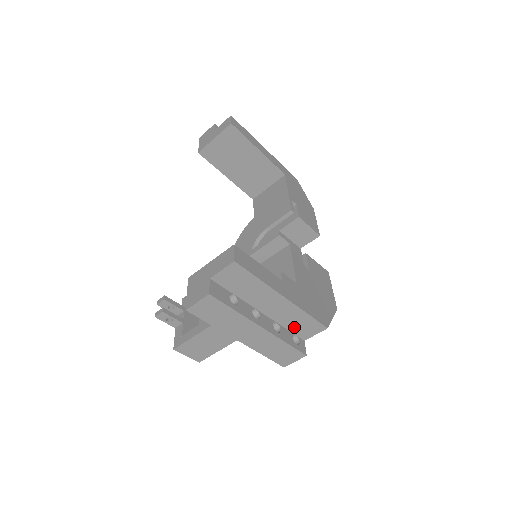
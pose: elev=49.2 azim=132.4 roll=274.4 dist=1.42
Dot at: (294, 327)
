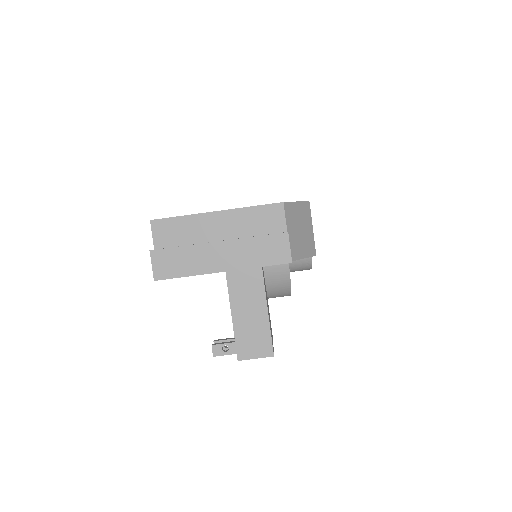
Dot at: (260, 228)
